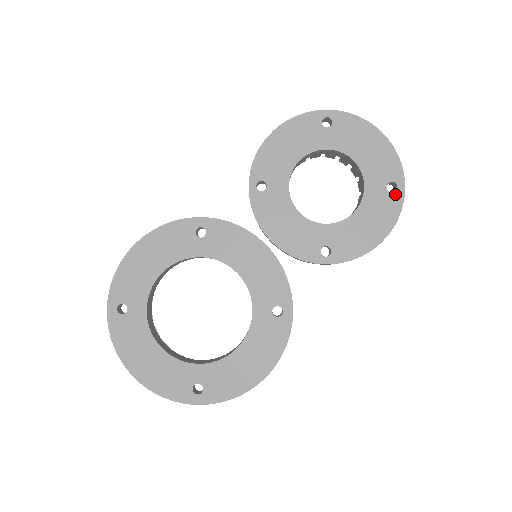
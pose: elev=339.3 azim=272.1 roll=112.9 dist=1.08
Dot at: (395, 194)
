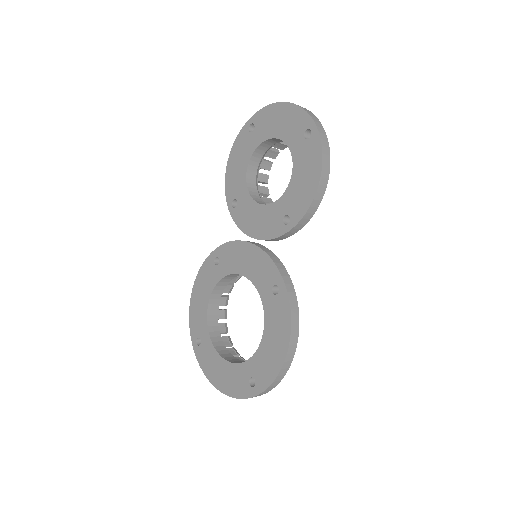
Dot at: (312, 138)
